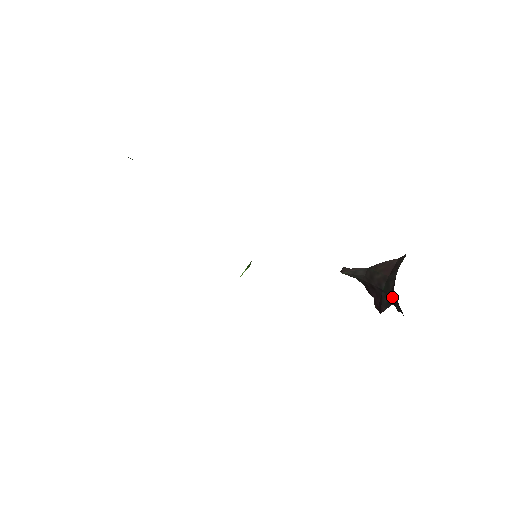
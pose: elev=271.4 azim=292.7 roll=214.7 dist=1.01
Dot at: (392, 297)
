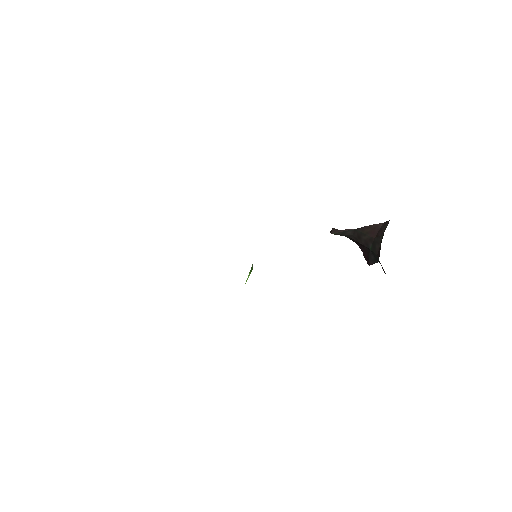
Dot at: occluded
